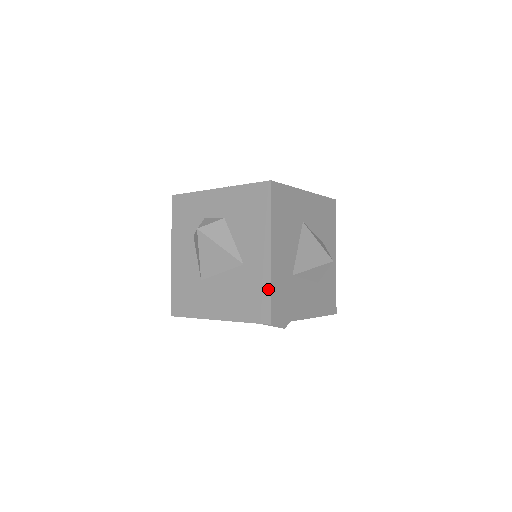
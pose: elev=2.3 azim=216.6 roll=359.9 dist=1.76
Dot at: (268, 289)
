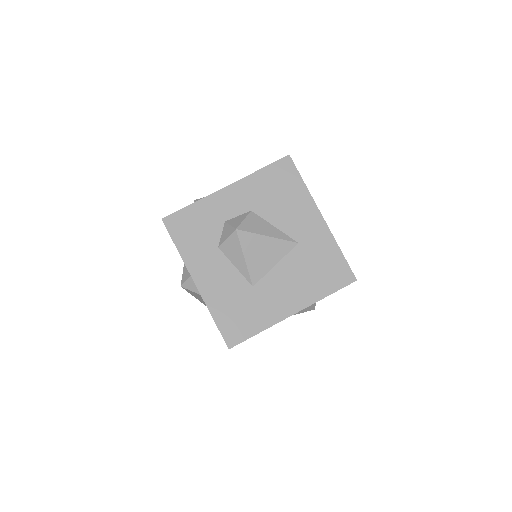
Dot at: (338, 251)
